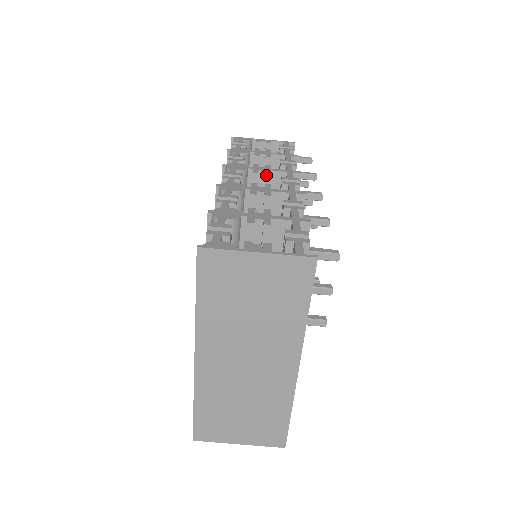
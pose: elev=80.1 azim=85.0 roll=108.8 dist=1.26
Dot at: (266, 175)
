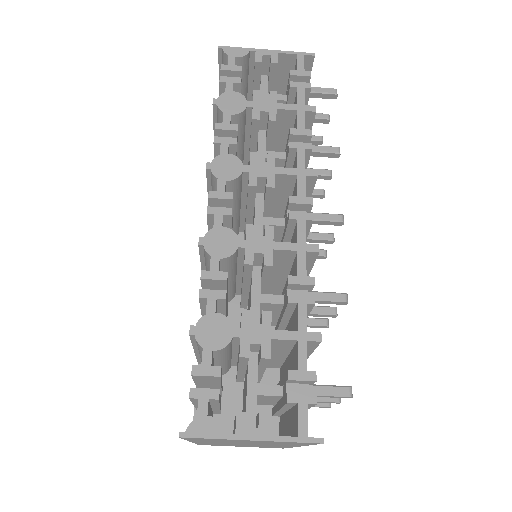
Dot at: (268, 188)
